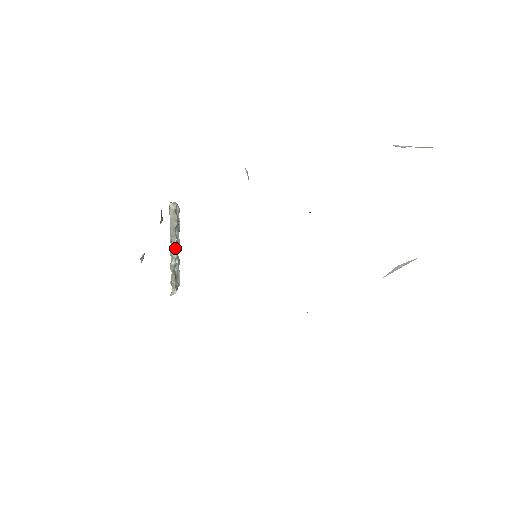
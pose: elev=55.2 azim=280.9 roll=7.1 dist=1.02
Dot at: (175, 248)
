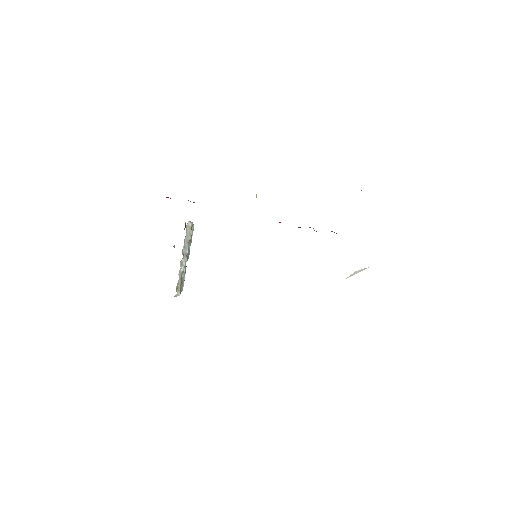
Dot at: (185, 258)
